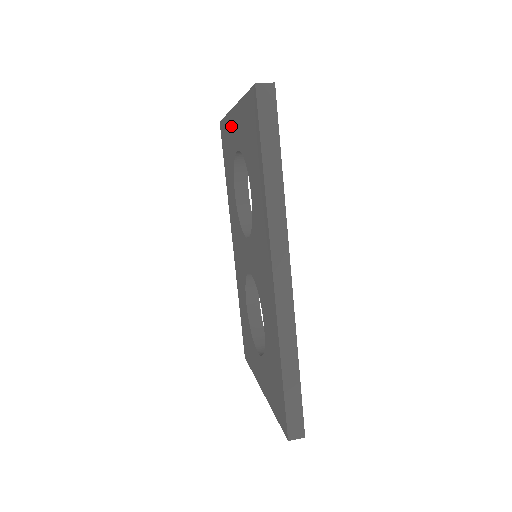
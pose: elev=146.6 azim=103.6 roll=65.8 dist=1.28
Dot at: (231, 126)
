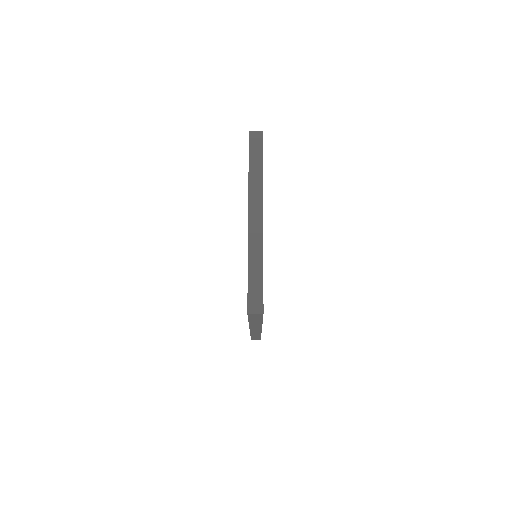
Dot at: occluded
